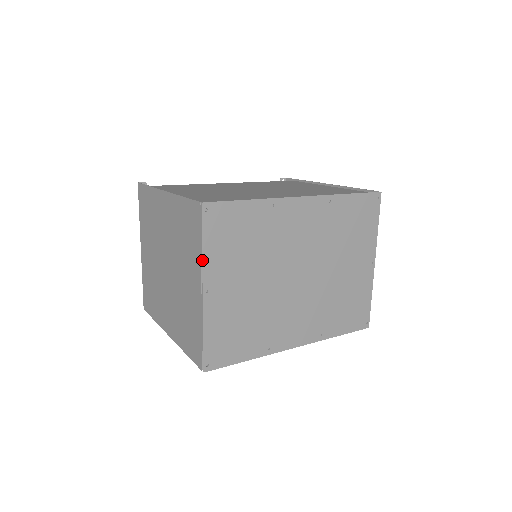
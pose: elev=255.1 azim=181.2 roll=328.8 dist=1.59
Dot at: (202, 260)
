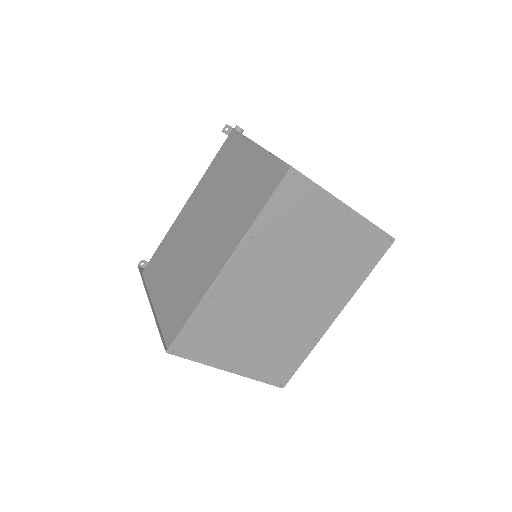
Dot at: (207, 365)
